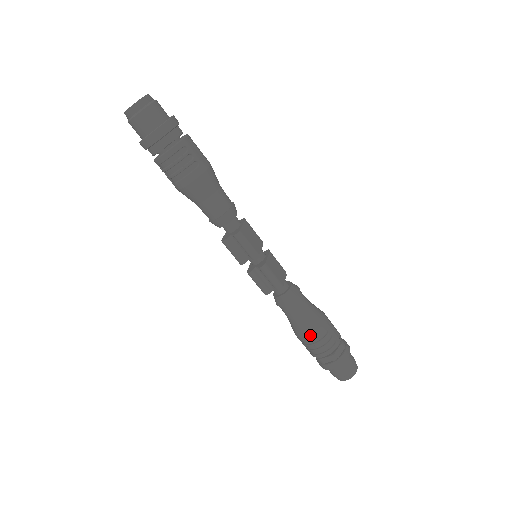
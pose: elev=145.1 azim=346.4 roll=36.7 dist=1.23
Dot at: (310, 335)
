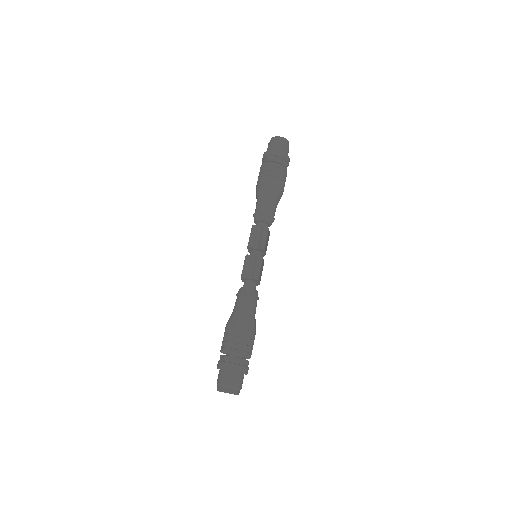
Dot at: (242, 327)
